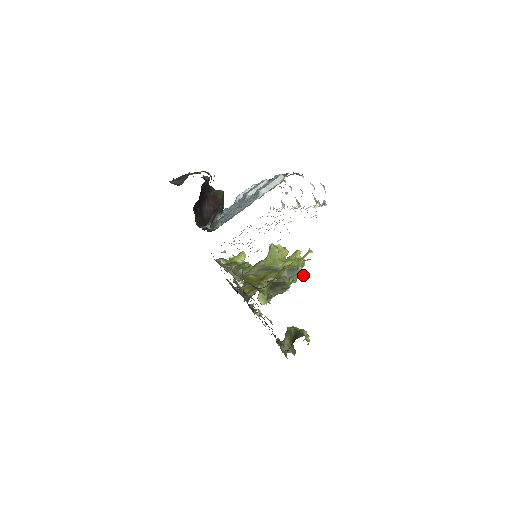
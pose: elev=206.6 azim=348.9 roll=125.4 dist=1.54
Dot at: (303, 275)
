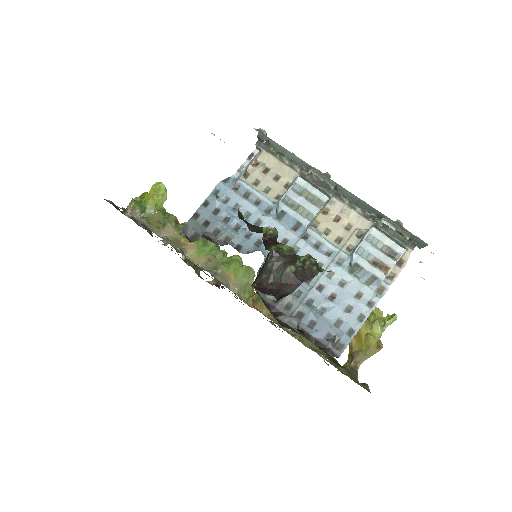
Dot at: occluded
